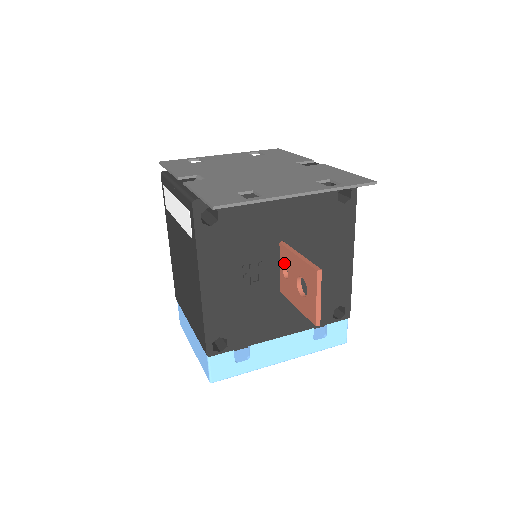
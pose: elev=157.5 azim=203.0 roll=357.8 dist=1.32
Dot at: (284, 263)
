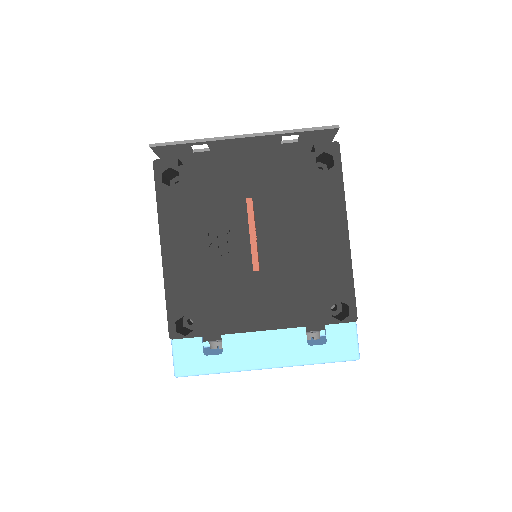
Dot at: occluded
